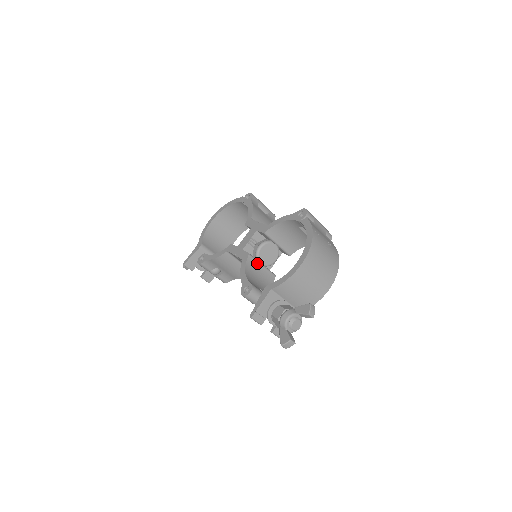
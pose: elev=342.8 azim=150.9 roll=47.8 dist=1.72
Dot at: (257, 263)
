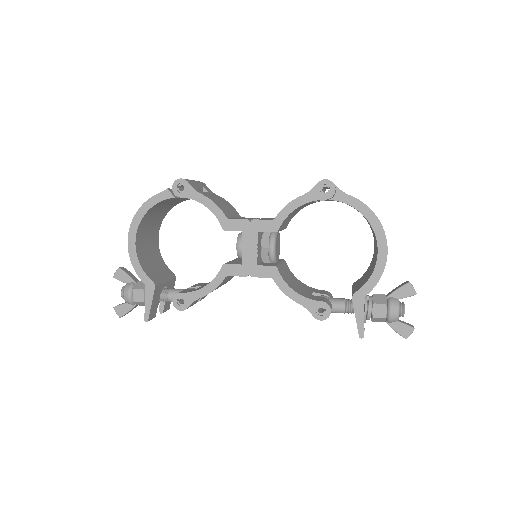
Dot at: (281, 268)
